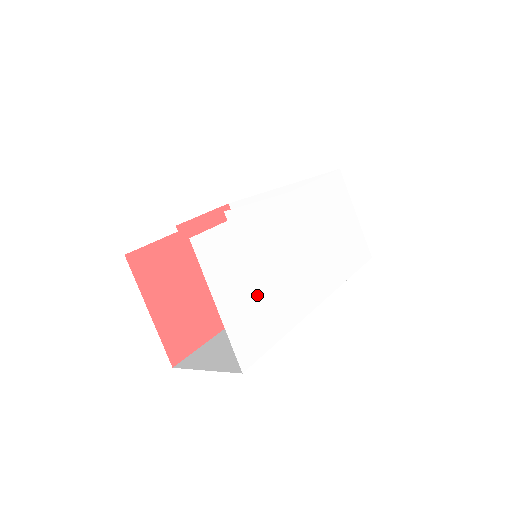
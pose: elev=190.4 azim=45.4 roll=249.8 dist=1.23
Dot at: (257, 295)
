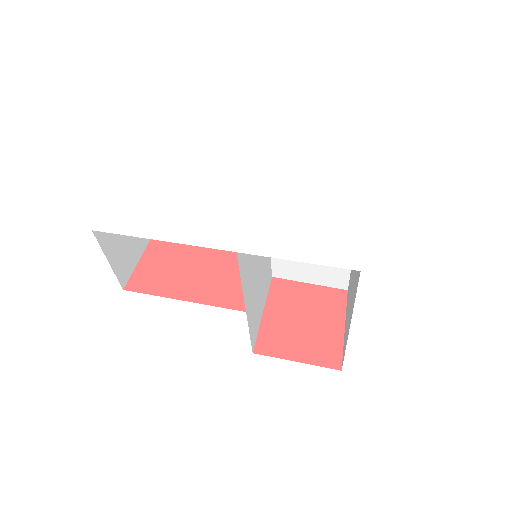
Dot at: (158, 201)
